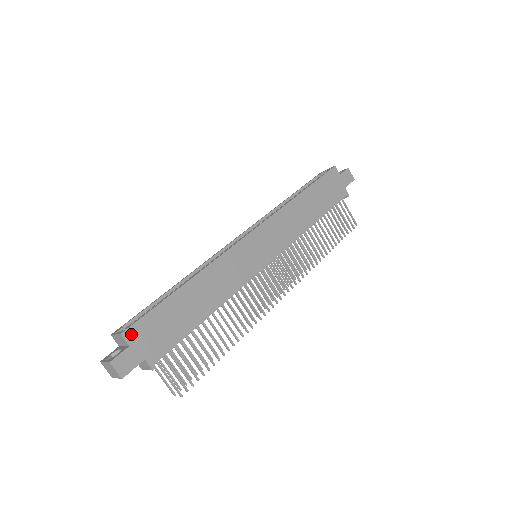
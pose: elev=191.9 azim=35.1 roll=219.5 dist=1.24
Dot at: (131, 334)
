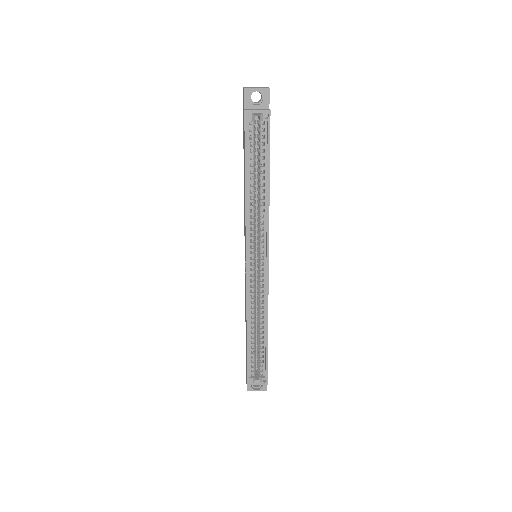
Dot at: (267, 377)
